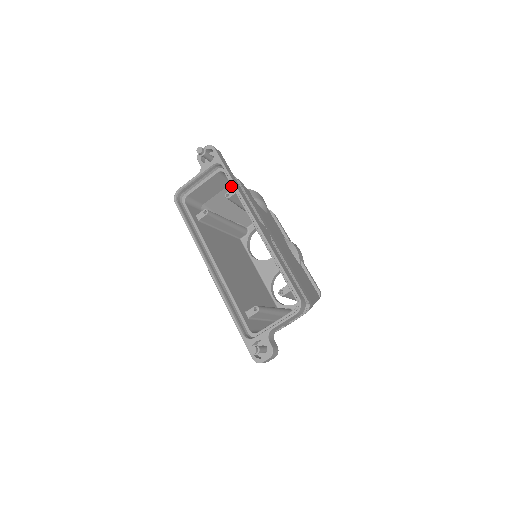
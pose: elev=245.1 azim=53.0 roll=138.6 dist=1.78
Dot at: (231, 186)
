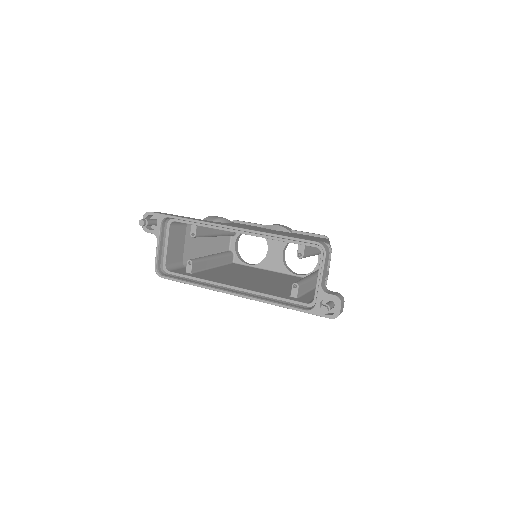
Dot at: (188, 229)
